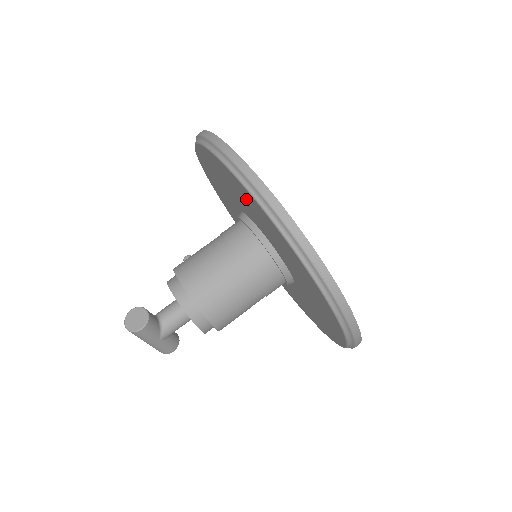
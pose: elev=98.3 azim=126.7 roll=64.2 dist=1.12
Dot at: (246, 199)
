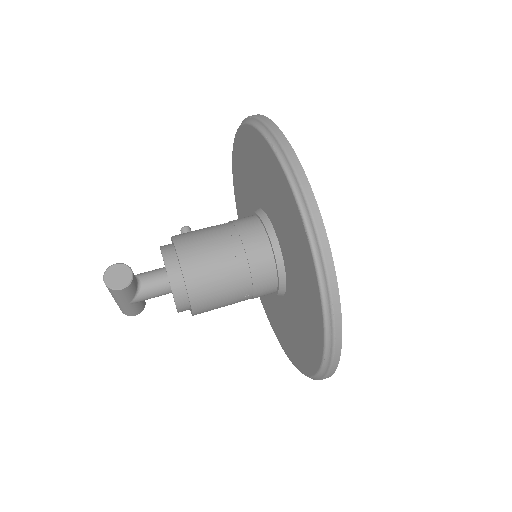
Dot at: (286, 209)
